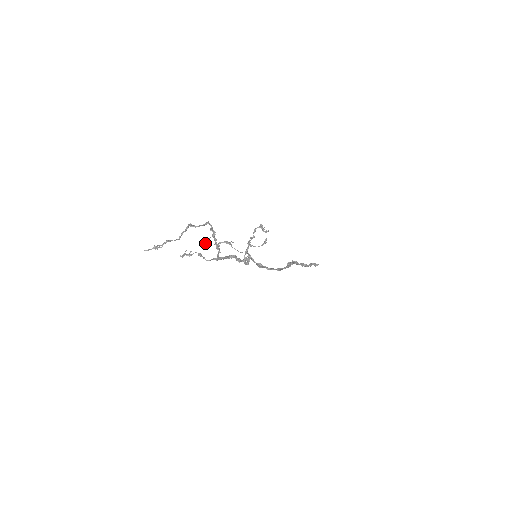
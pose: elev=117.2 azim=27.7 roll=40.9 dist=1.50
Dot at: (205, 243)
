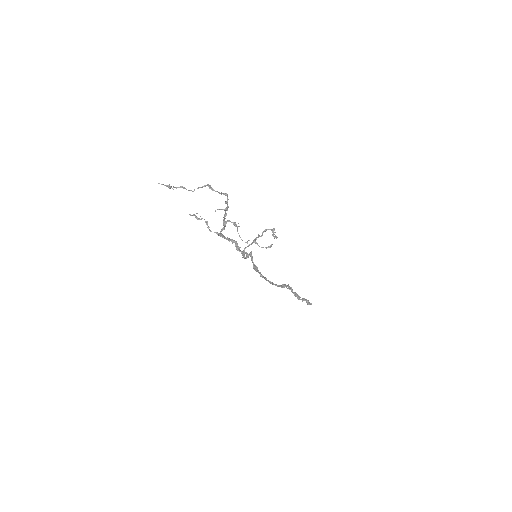
Dot at: occluded
